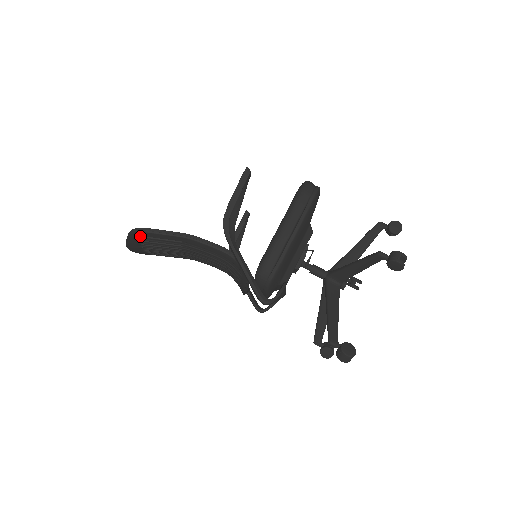
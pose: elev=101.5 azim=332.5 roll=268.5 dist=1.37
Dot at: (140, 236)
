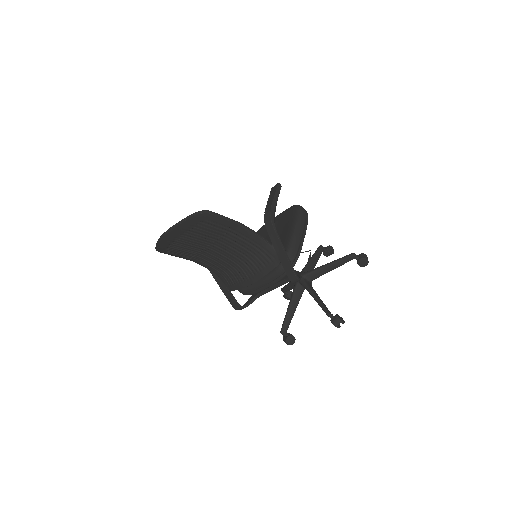
Dot at: (203, 218)
